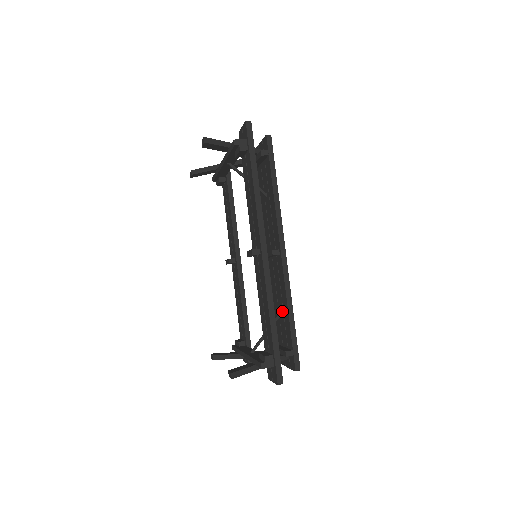
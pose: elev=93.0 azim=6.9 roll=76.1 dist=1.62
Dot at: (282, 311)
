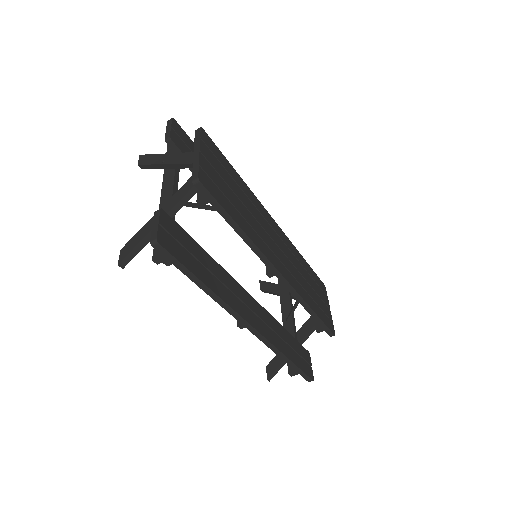
Dot at: occluded
